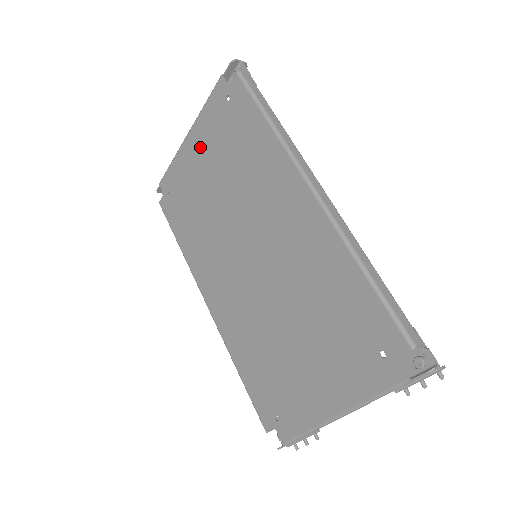
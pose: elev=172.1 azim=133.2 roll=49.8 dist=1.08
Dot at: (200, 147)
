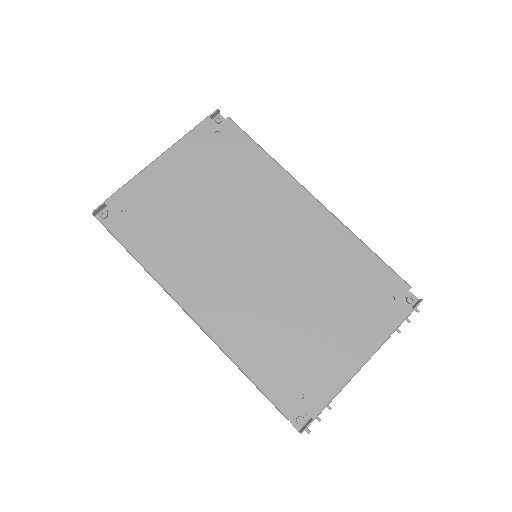
Dot at: (179, 168)
